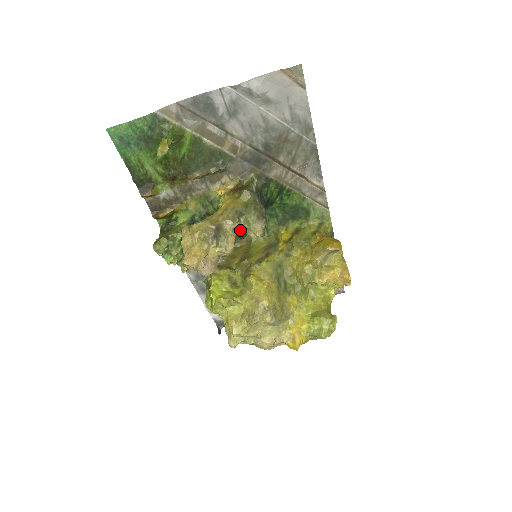
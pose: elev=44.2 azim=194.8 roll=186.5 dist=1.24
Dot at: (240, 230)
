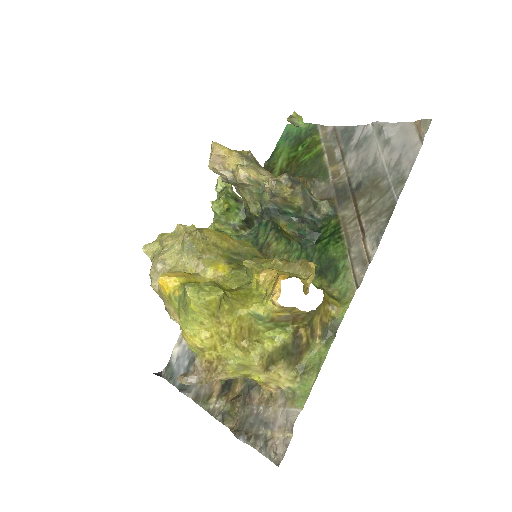
Dot at: occluded
